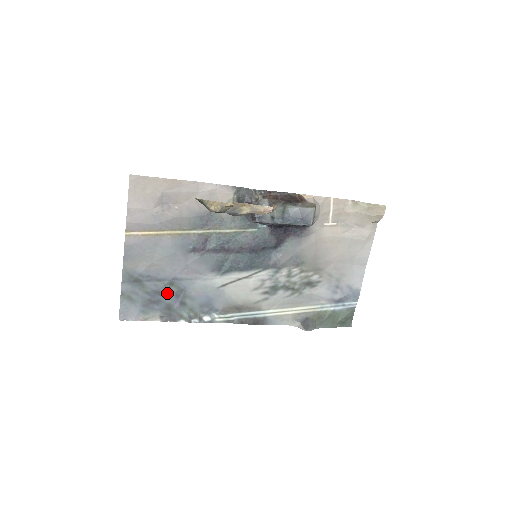
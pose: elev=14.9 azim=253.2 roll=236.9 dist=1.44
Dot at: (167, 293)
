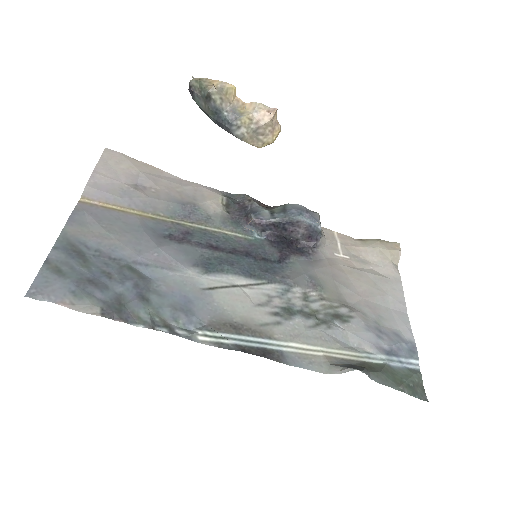
Dot at: (121, 278)
